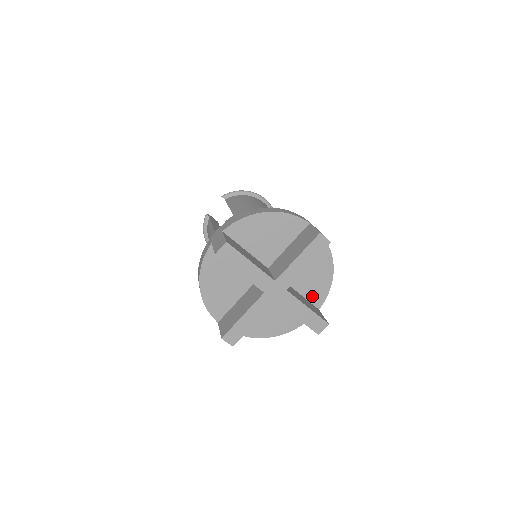
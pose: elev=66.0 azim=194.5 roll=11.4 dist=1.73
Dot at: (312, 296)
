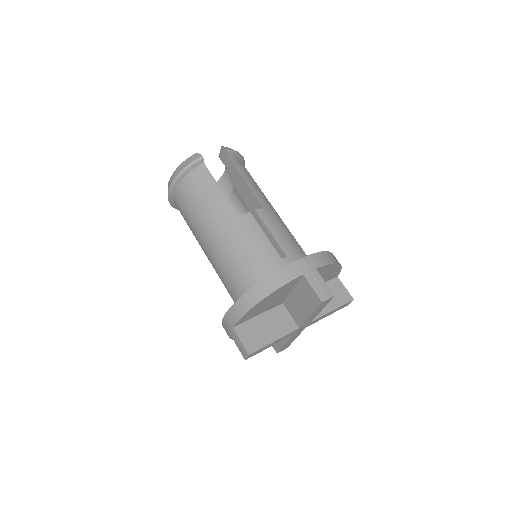
Dot at: occluded
